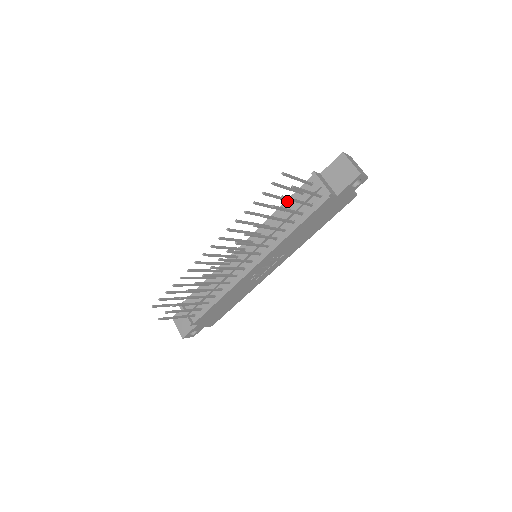
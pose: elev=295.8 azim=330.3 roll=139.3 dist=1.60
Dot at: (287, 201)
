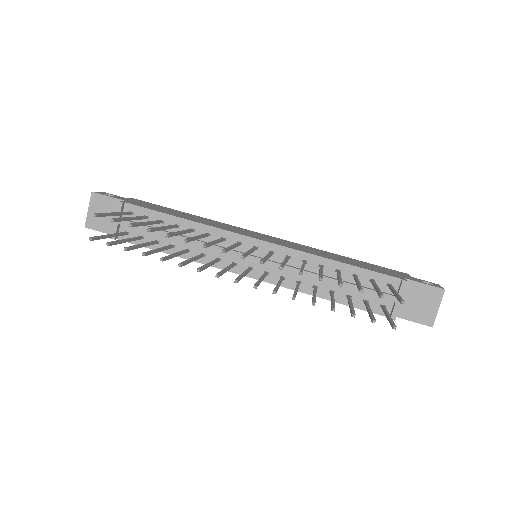
Dot at: (355, 279)
